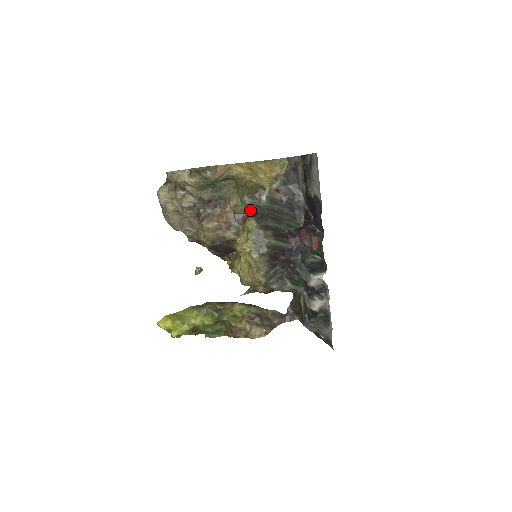
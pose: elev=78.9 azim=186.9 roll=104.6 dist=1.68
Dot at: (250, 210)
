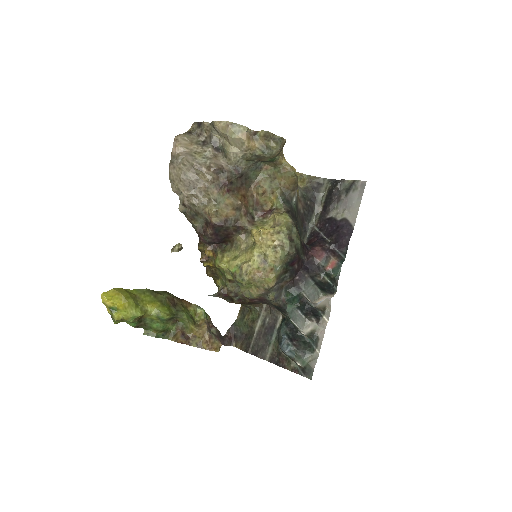
Dot at: (282, 204)
